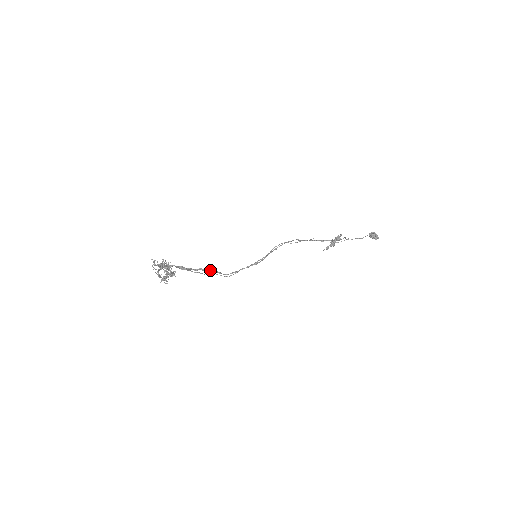
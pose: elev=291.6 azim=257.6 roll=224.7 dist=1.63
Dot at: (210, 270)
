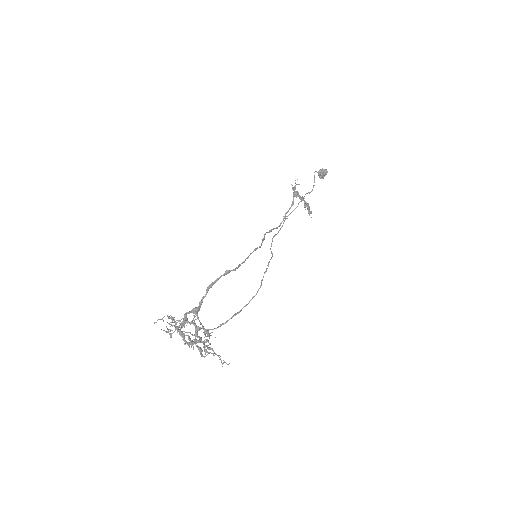
Dot at: (217, 279)
